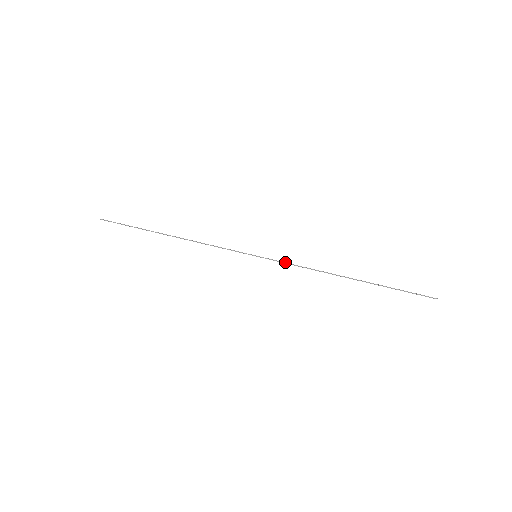
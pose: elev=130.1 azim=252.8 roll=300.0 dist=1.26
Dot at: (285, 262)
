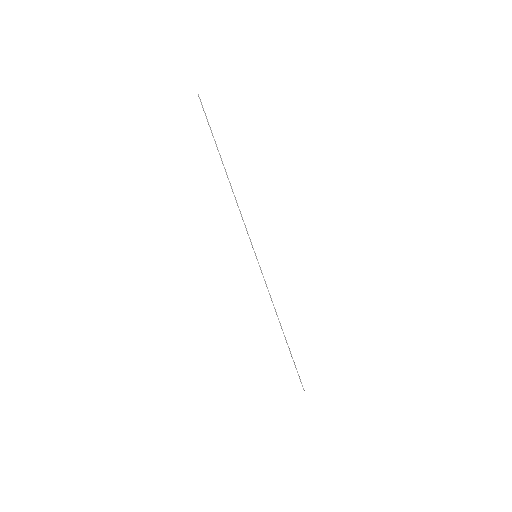
Dot at: (265, 281)
